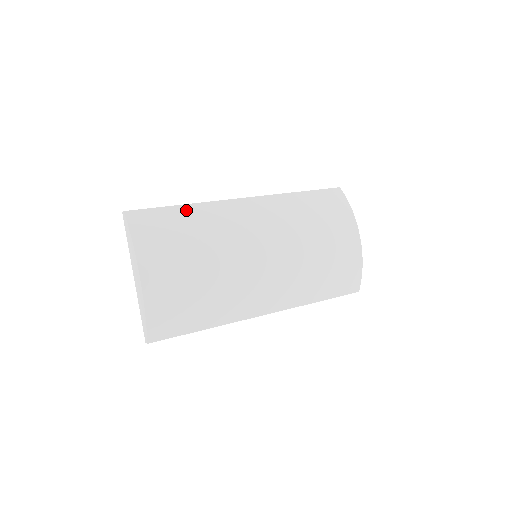
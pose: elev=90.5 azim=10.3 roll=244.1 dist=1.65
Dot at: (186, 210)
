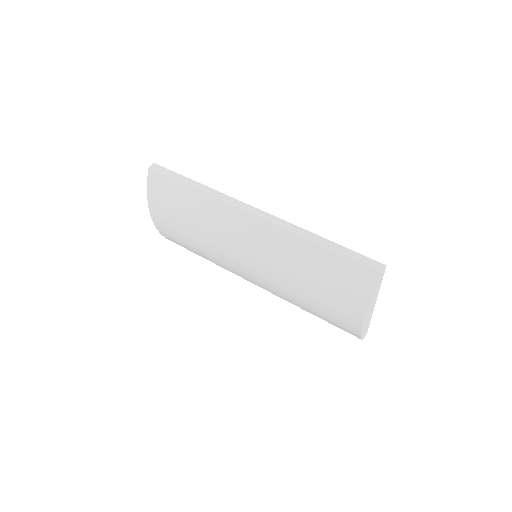
Dot at: (192, 196)
